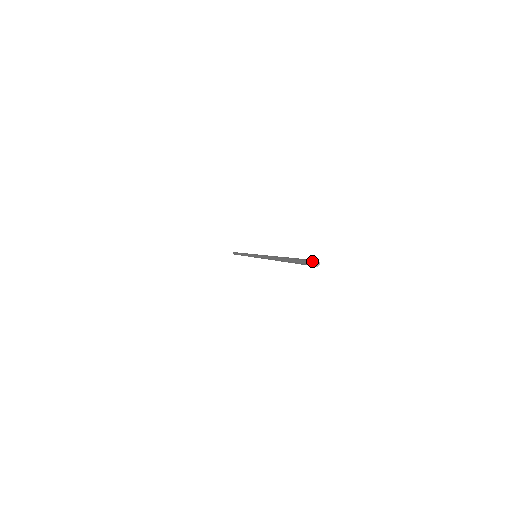
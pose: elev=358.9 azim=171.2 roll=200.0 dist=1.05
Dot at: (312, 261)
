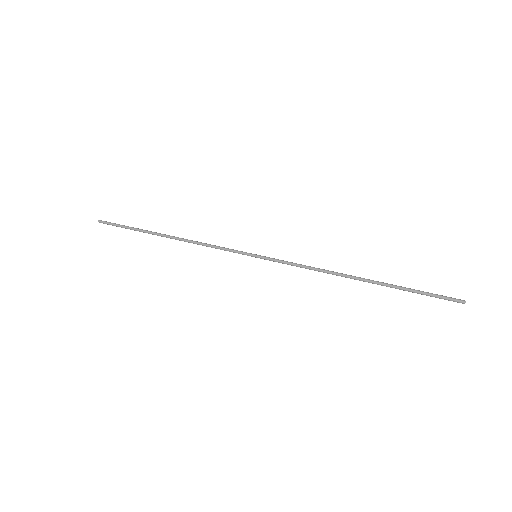
Dot at: occluded
